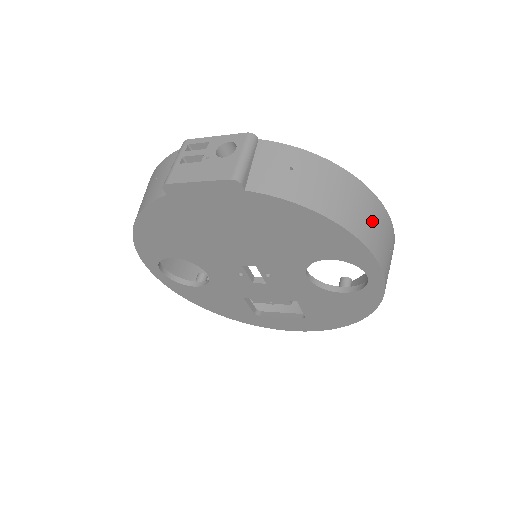
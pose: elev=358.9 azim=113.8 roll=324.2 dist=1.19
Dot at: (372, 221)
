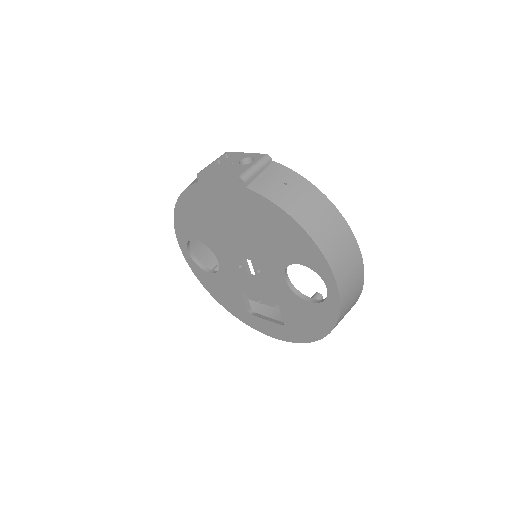
Dot at: (338, 242)
